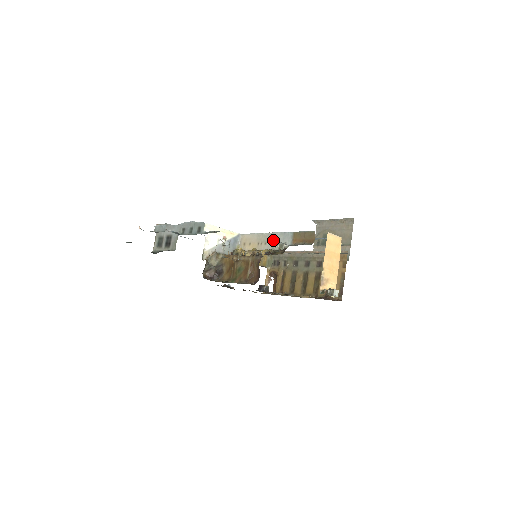
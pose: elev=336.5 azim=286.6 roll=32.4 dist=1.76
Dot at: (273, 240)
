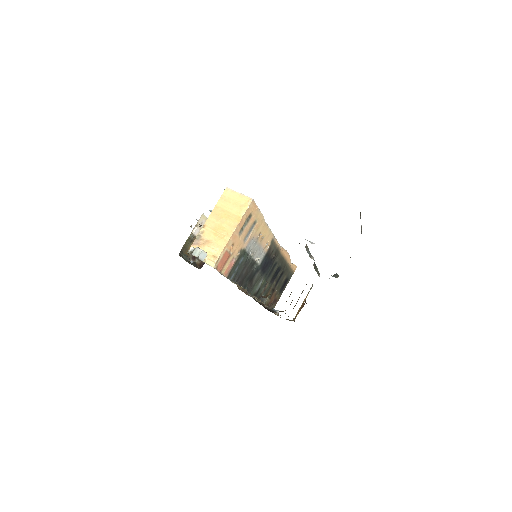
Dot at: occluded
